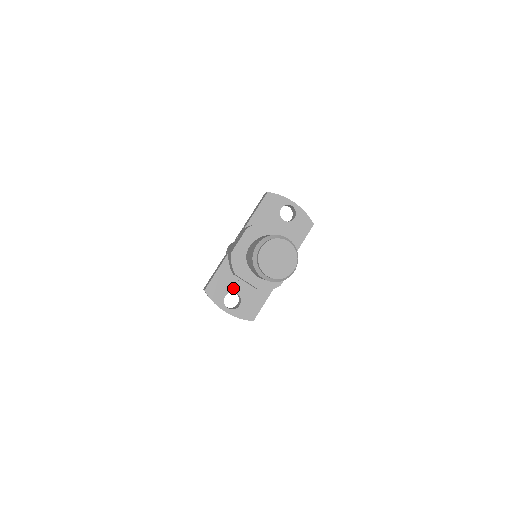
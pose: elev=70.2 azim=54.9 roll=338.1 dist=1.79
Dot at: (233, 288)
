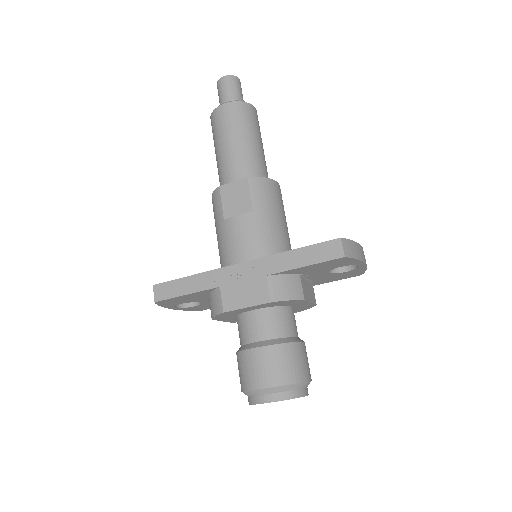
Dot at: (198, 301)
